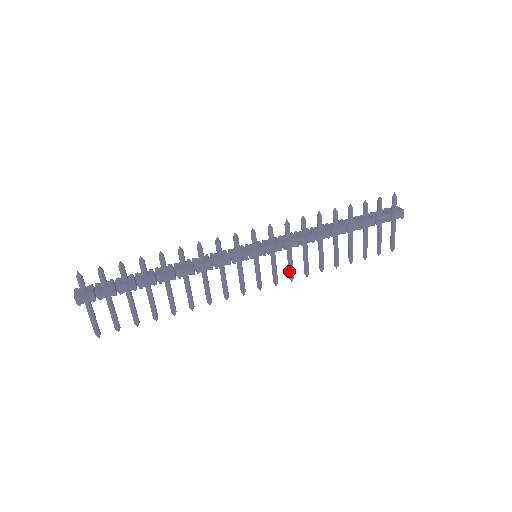
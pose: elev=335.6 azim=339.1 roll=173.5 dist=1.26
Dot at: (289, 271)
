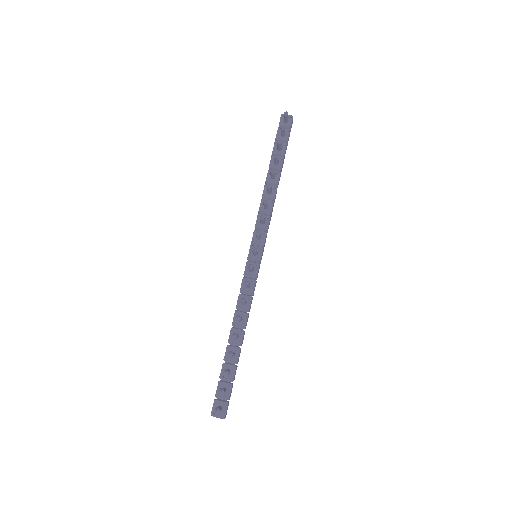
Dot at: occluded
